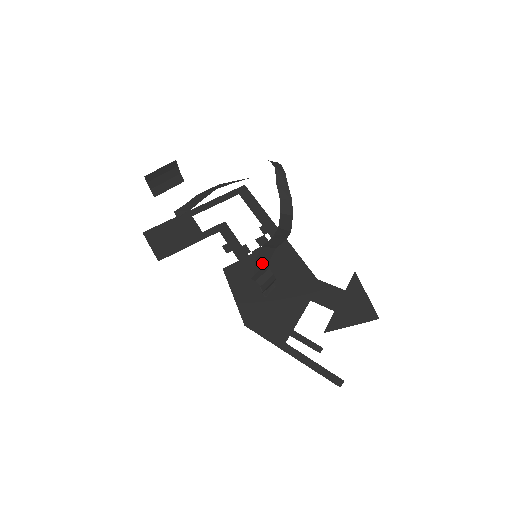
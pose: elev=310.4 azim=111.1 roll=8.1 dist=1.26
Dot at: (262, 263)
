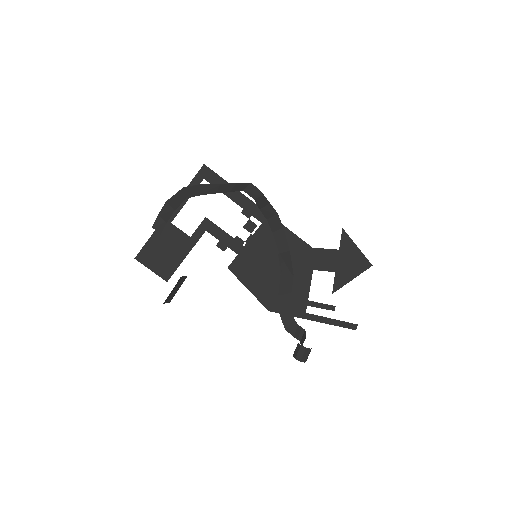
Dot at: (287, 315)
